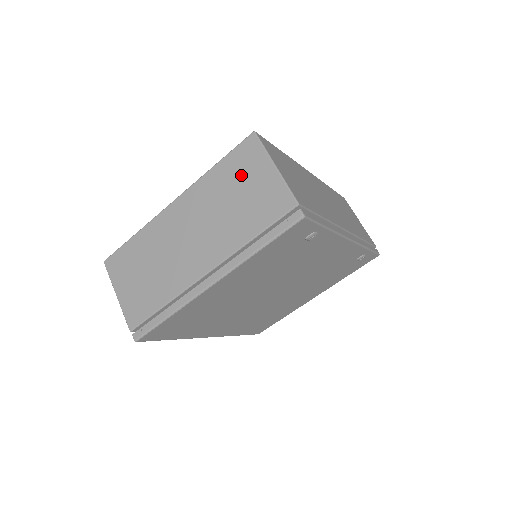
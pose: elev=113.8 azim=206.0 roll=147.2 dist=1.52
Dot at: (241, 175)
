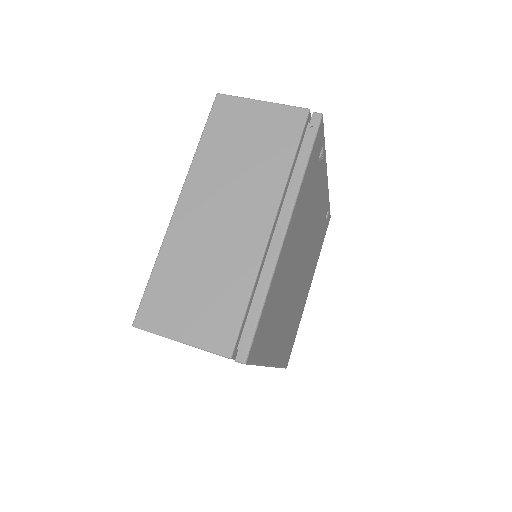
Dot at: (235, 129)
